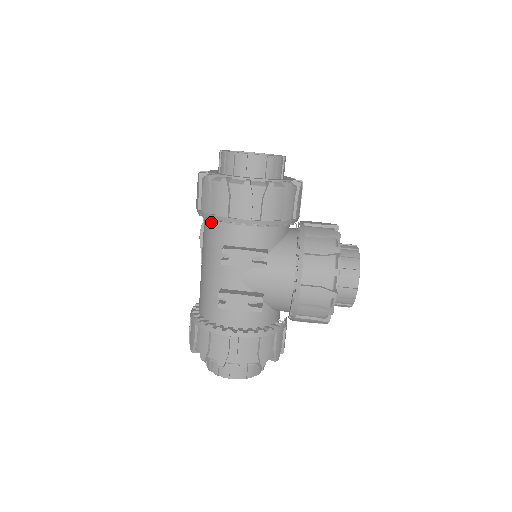
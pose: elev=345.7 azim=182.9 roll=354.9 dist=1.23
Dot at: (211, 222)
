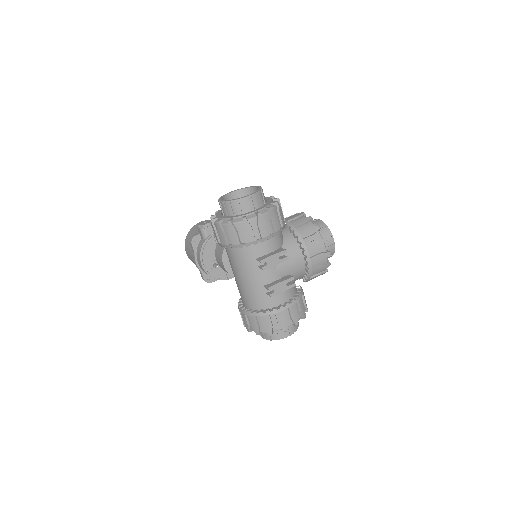
Dot at: (240, 249)
